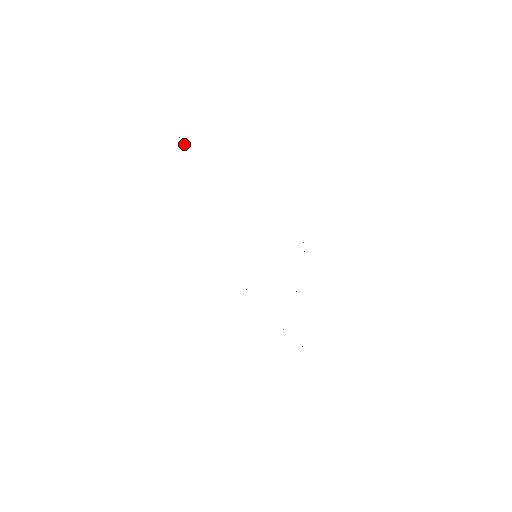
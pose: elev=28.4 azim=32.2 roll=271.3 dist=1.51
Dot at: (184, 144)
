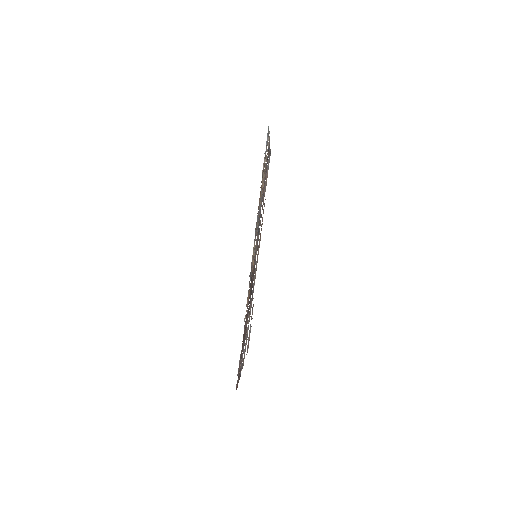
Dot at: occluded
